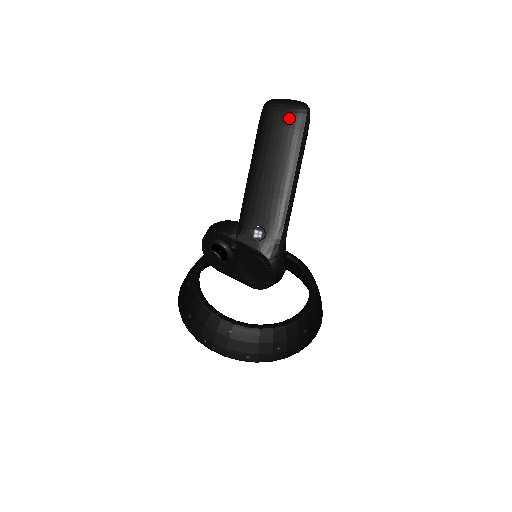
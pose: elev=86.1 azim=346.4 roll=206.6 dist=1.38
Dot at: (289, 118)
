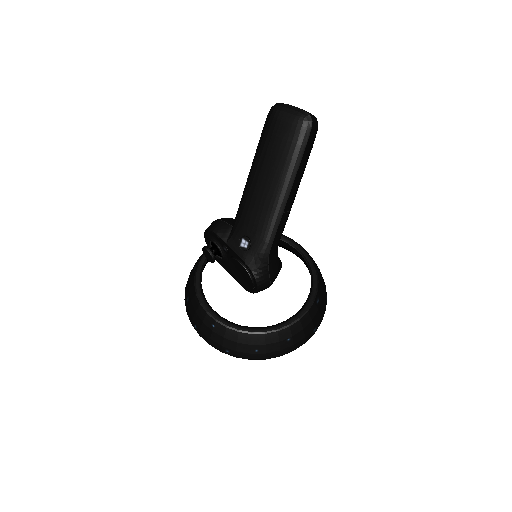
Dot at: (288, 129)
